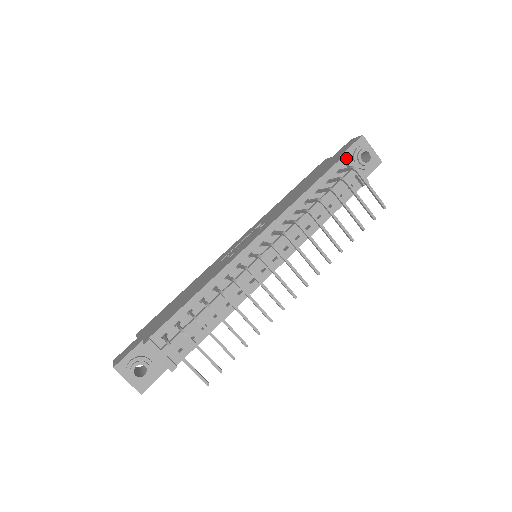
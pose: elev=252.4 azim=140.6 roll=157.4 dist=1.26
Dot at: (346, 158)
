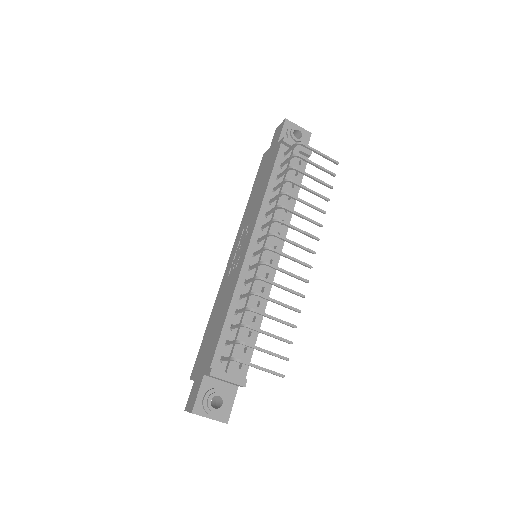
Dot at: (285, 141)
